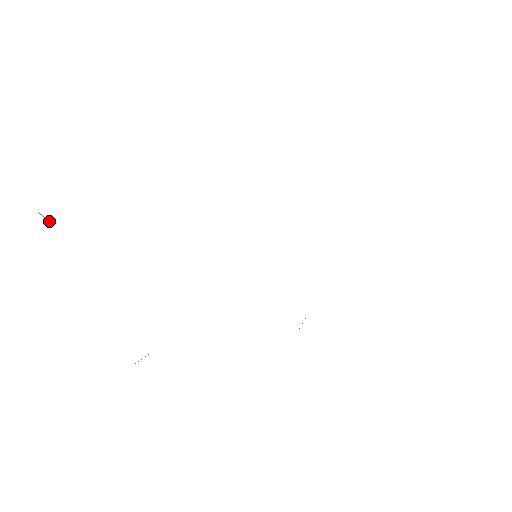
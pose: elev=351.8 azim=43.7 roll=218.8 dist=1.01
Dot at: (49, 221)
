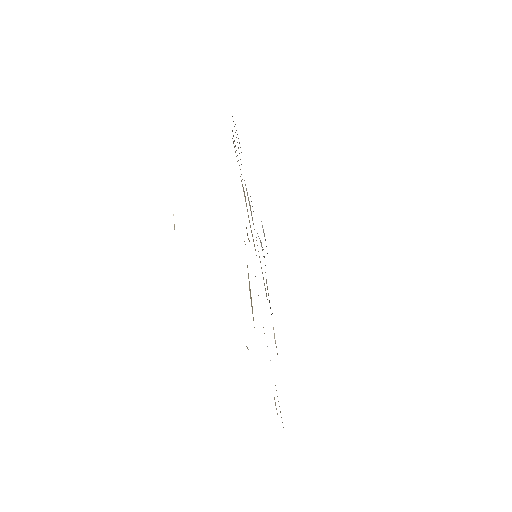
Dot at: occluded
